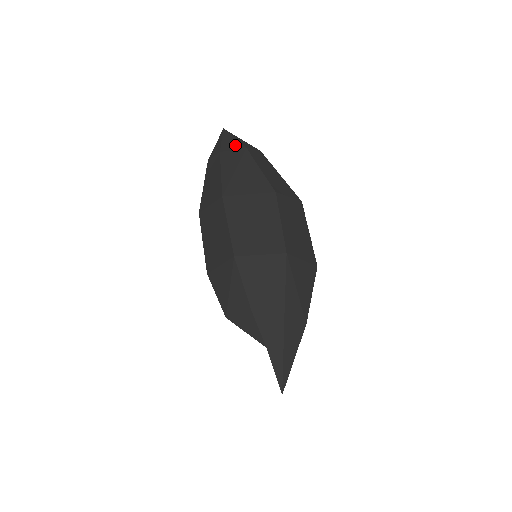
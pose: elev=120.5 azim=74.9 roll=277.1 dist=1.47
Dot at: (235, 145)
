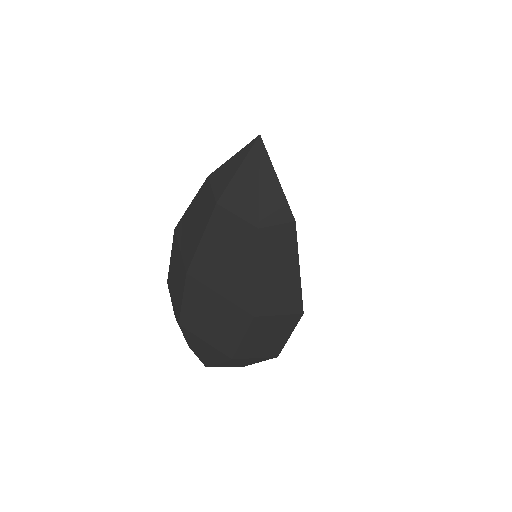
Dot at: (247, 206)
